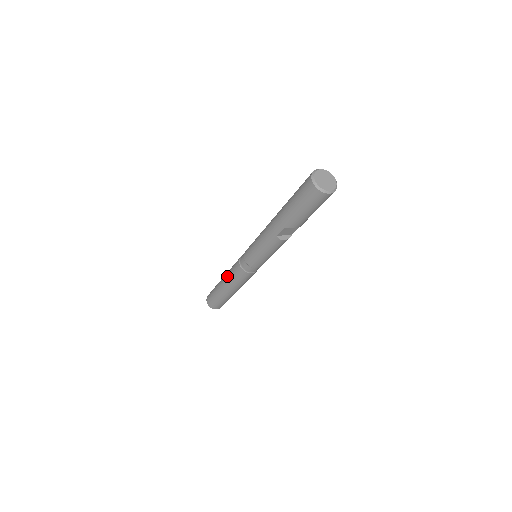
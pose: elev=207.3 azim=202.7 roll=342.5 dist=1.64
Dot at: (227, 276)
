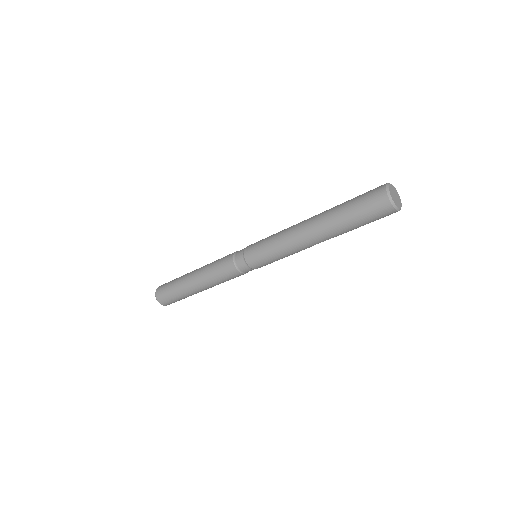
Dot at: (209, 281)
